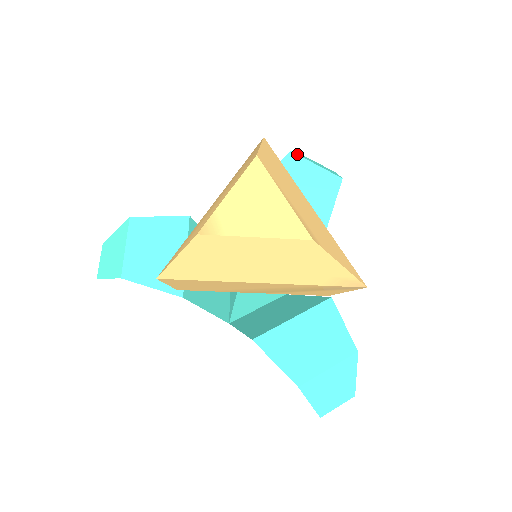
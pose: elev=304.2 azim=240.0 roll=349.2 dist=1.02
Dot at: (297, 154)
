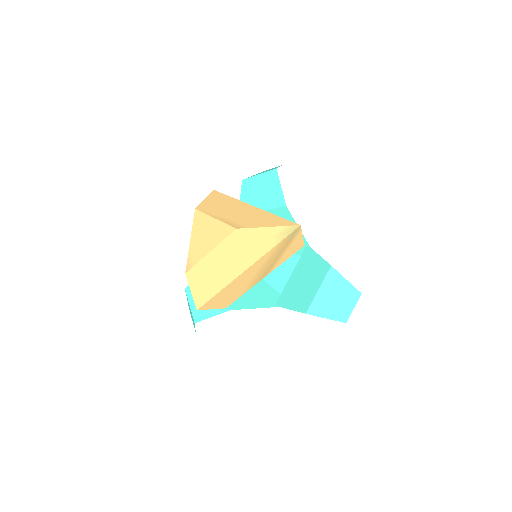
Dot at: (246, 178)
